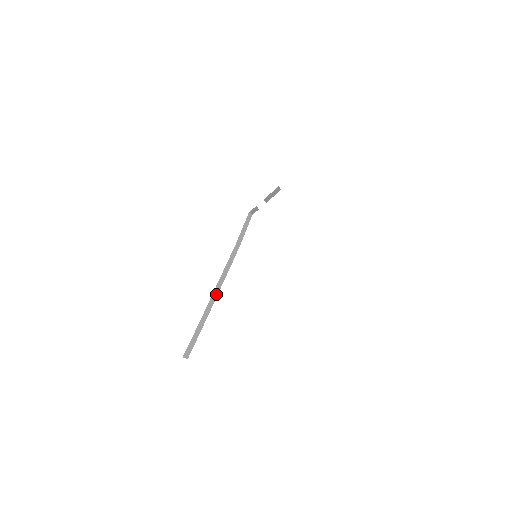
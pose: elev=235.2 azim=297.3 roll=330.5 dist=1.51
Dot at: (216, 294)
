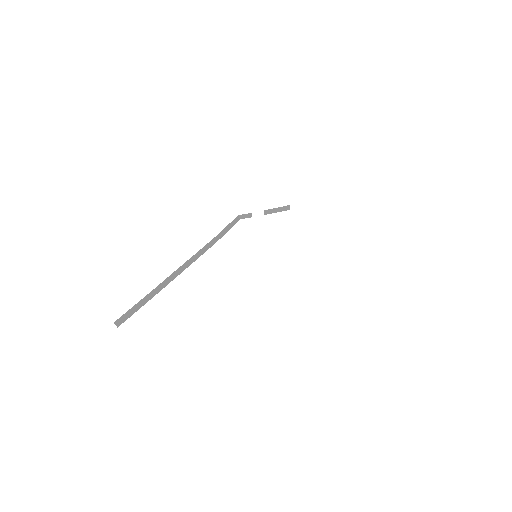
Dot at: (175, 275)
